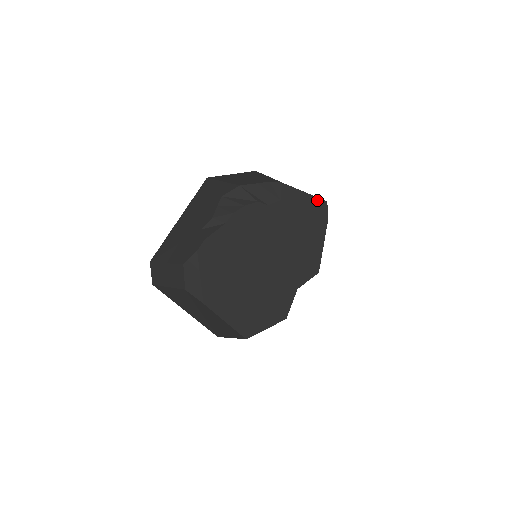
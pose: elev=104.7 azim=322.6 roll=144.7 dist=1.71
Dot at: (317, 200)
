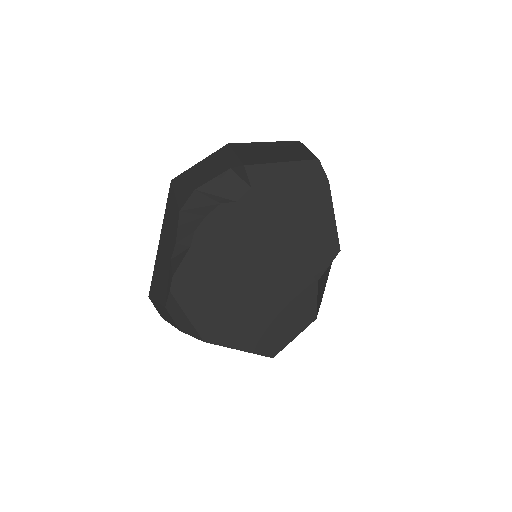
Dot at: (303, 164)
